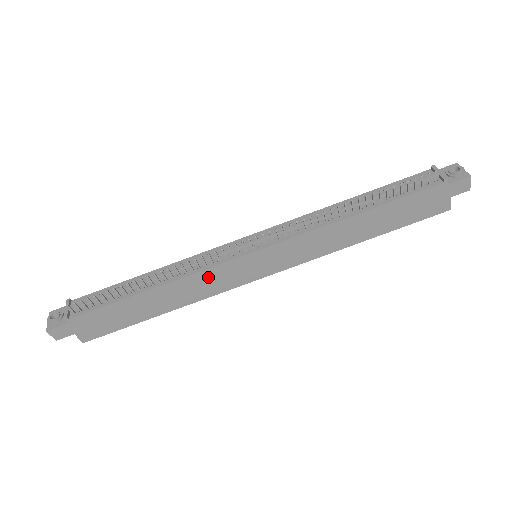
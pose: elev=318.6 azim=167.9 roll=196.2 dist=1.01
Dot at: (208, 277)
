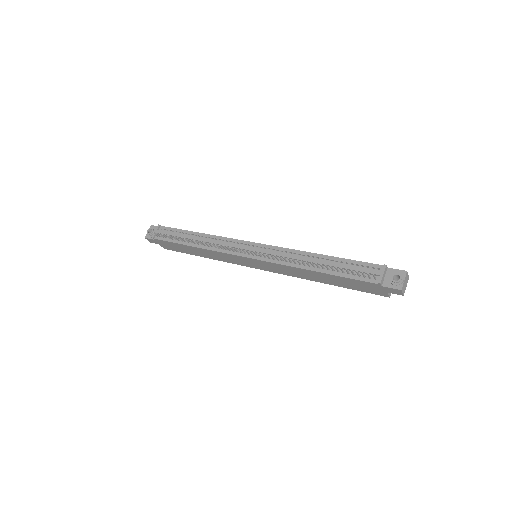
Dot at: (224, 255)
